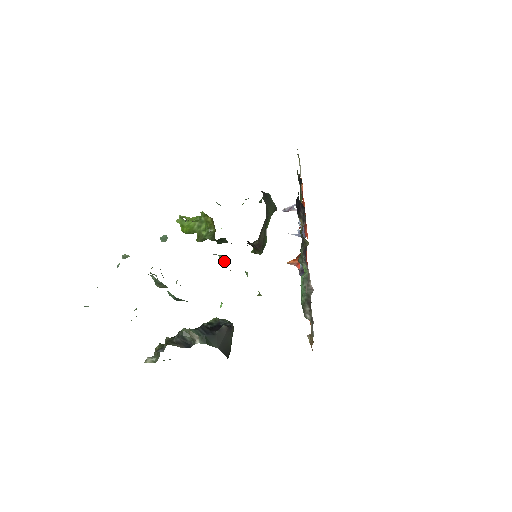
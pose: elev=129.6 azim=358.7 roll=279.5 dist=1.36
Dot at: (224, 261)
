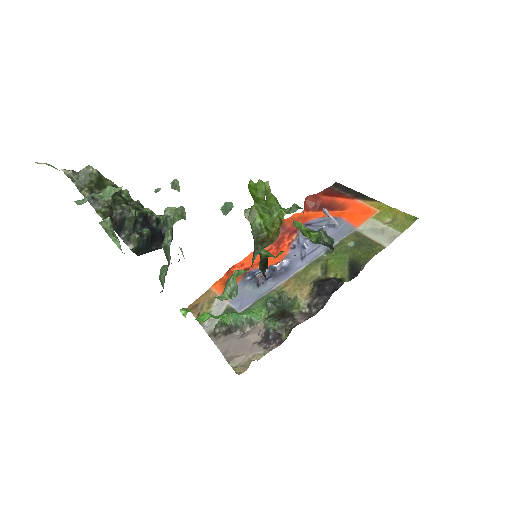
Dot at: (232, 287)
